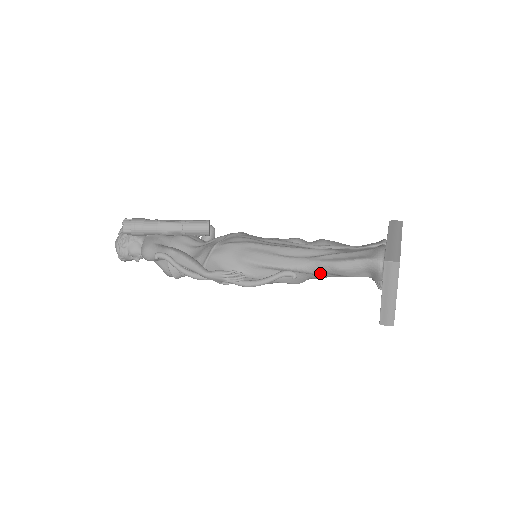
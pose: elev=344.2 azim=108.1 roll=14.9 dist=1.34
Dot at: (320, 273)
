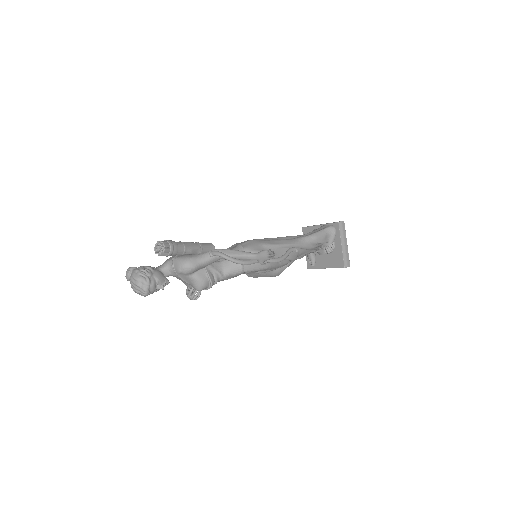
Dot at: (307, 245)
